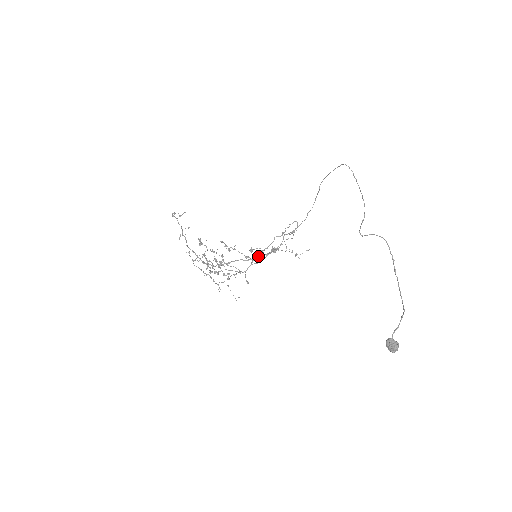
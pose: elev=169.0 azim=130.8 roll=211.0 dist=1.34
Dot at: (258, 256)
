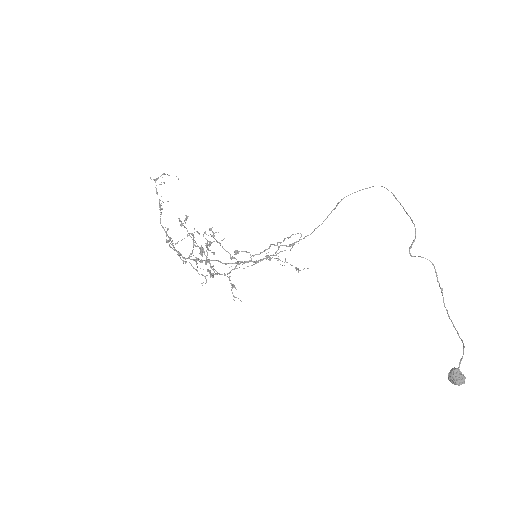
Dot at: (241, 262)
